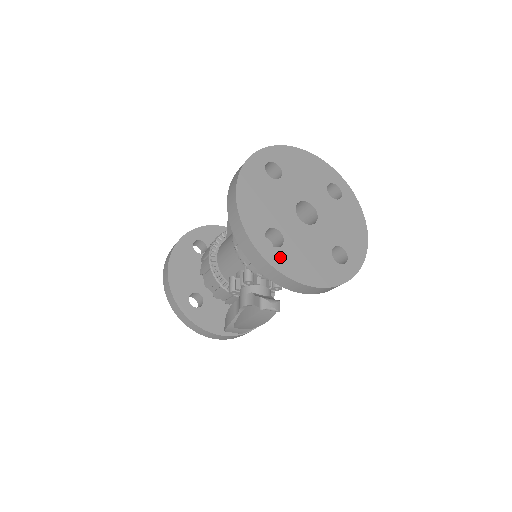
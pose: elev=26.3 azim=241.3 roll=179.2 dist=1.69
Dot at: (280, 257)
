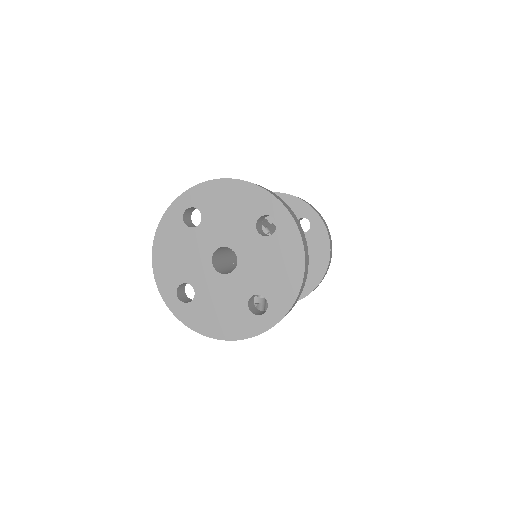
Dot at: (189, 312)
